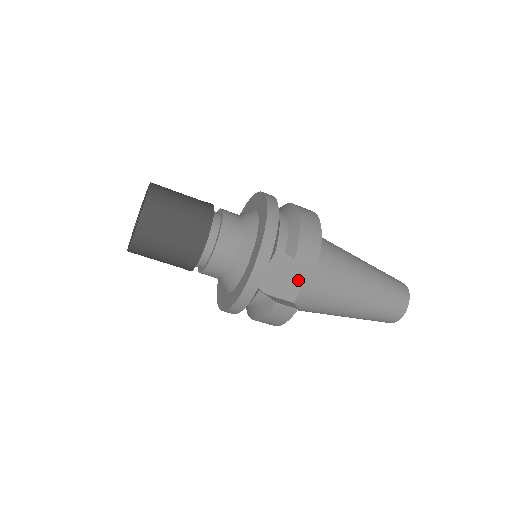
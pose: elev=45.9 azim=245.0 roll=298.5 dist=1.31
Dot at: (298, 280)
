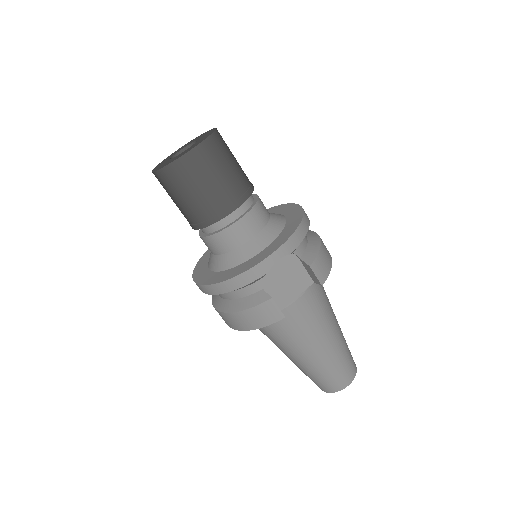
Dot at: (294, 292)
